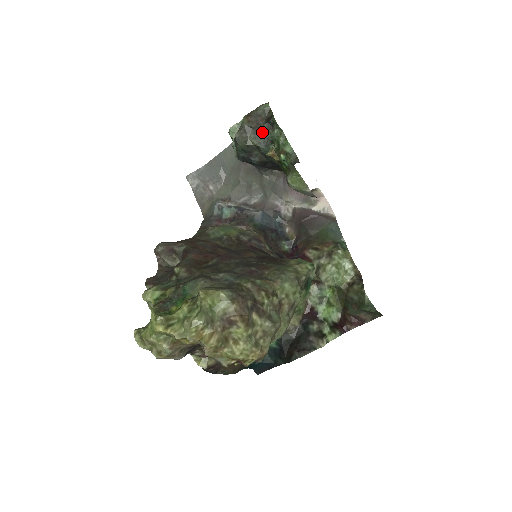
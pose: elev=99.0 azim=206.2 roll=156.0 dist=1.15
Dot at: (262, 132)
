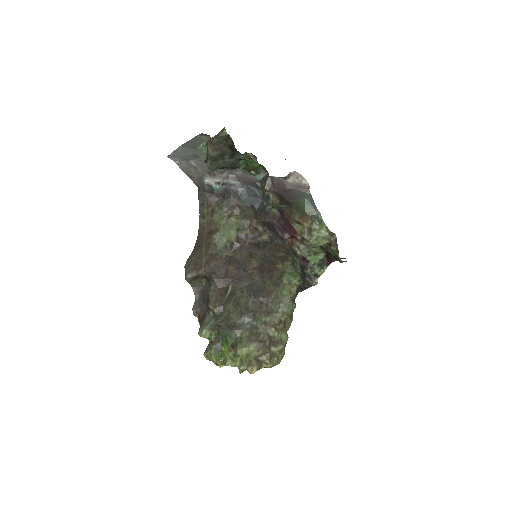
Dot at: (229, 157)
